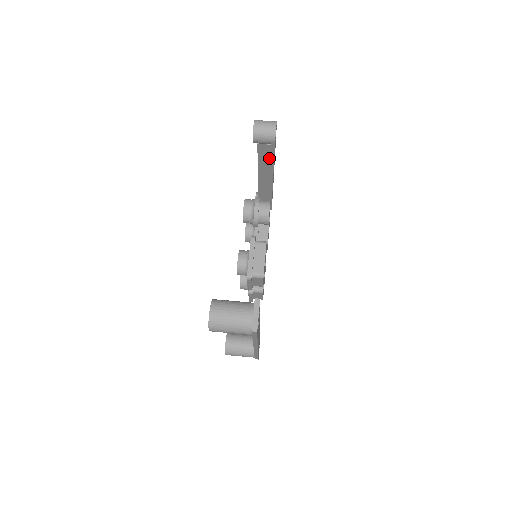
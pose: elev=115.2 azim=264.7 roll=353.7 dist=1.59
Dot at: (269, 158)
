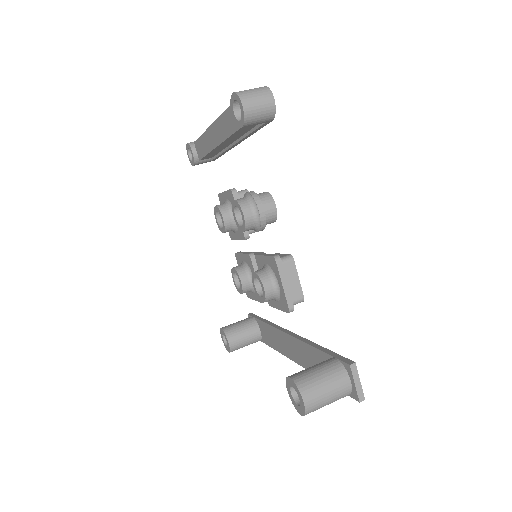
Dot at: (248, 130)
